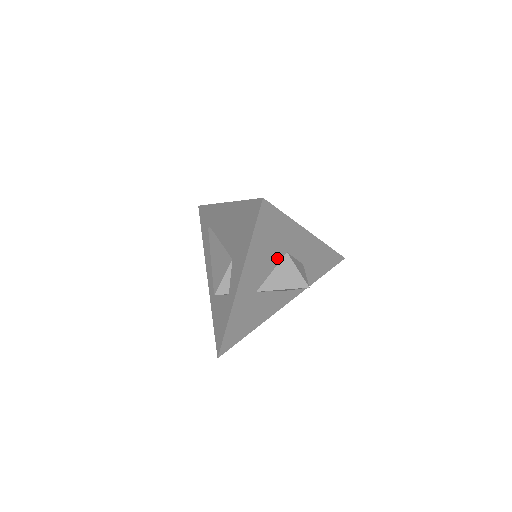
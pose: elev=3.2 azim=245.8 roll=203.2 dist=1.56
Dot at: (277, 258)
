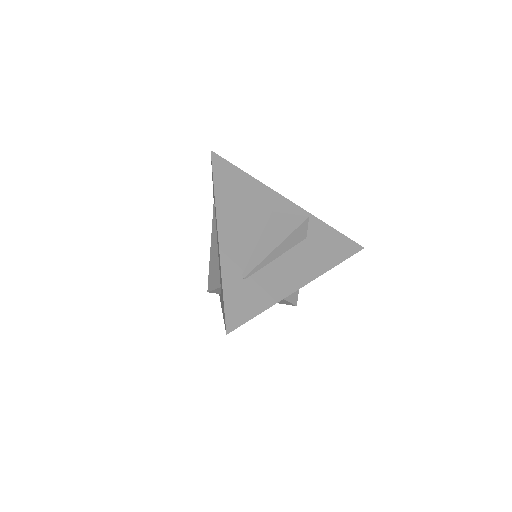
Dot at: occluded
